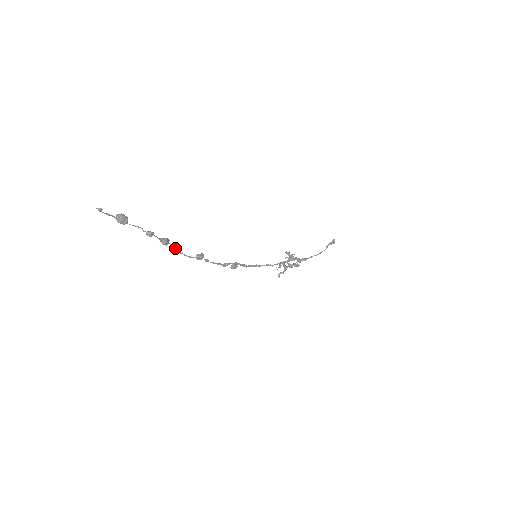
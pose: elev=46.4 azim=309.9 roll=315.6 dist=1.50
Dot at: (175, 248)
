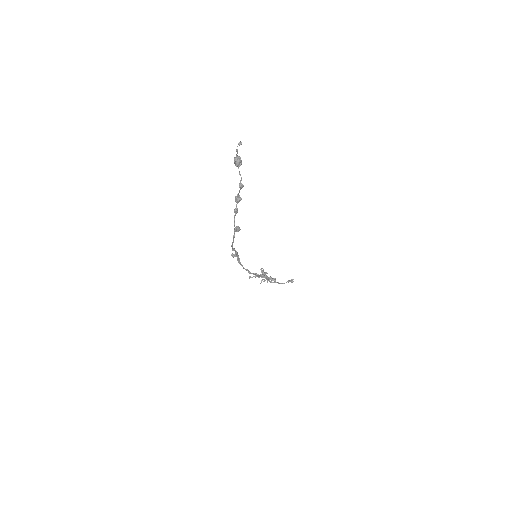
Dot at: (237, 209)
